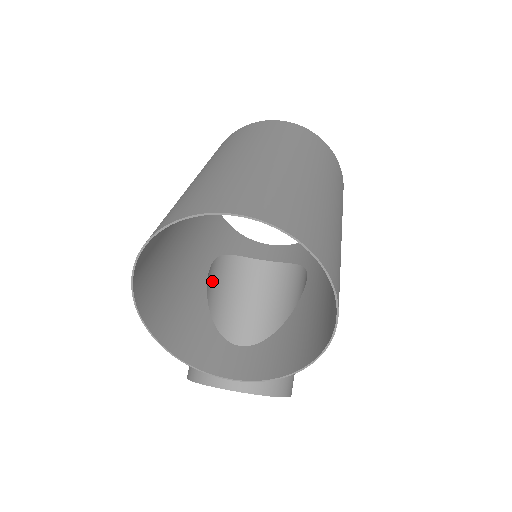
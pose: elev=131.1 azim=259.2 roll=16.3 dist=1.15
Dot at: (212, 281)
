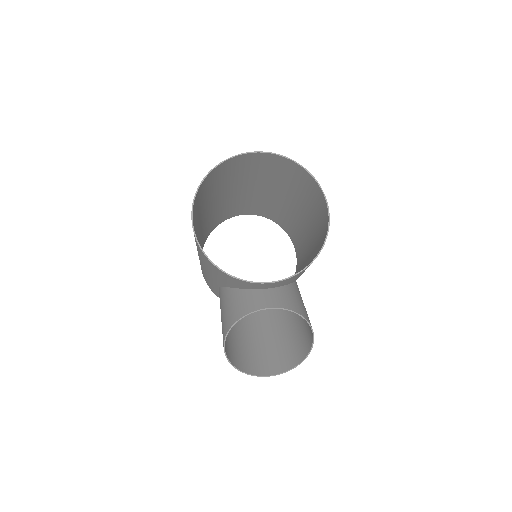
Dot at: occluded
